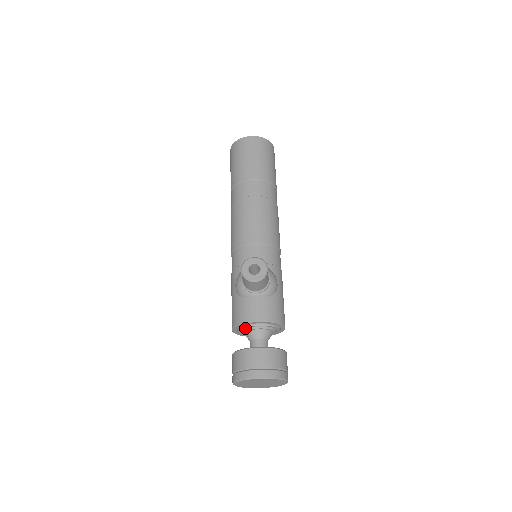
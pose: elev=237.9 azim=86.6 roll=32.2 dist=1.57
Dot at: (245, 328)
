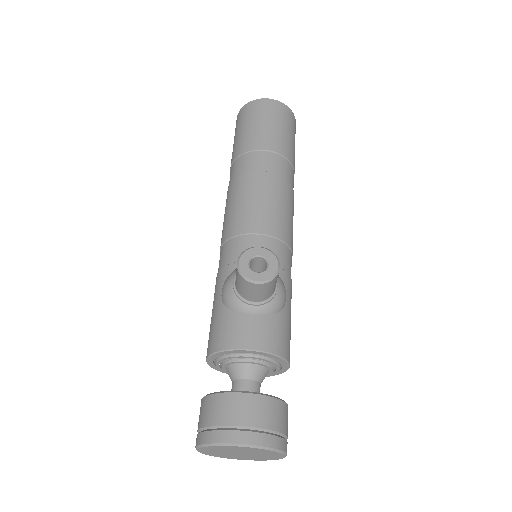
Dot at: (228, 358)
